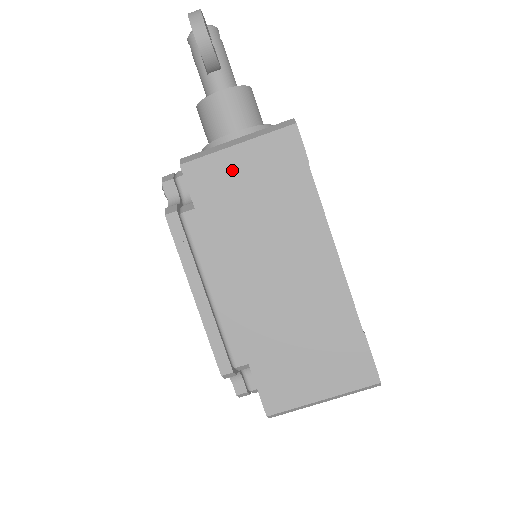
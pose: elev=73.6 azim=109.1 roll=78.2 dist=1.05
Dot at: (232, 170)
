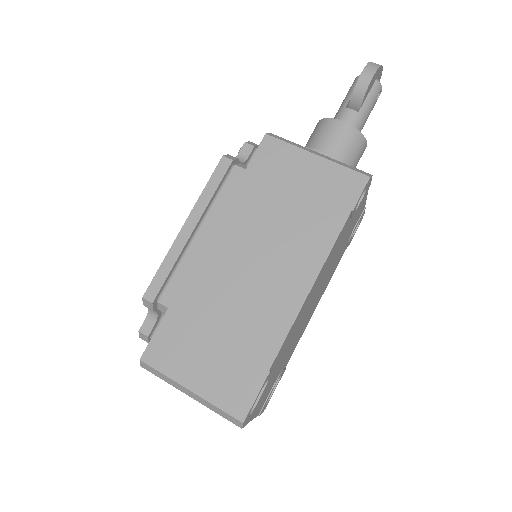
Dot at: (296, 168)
